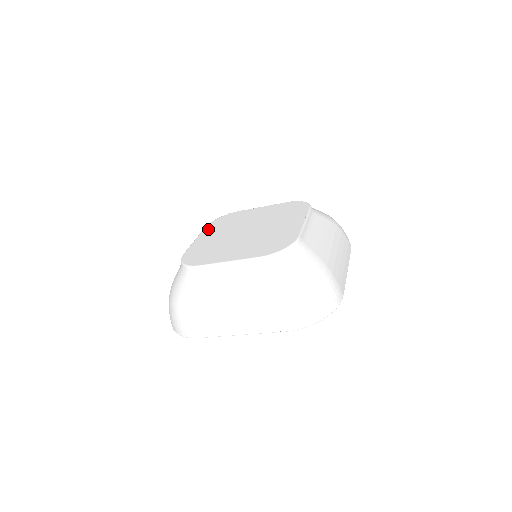
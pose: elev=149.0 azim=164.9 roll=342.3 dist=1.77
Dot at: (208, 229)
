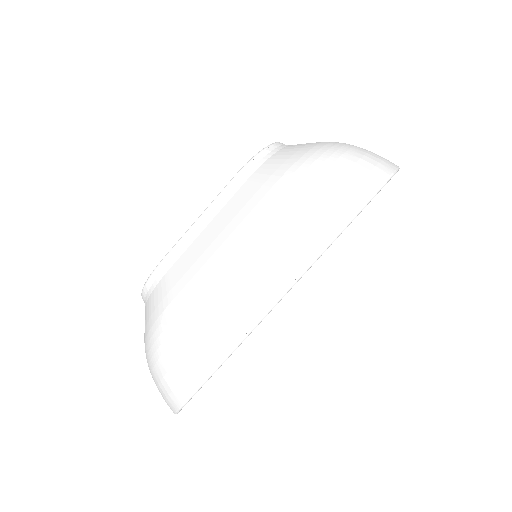
Dot at: occluded
